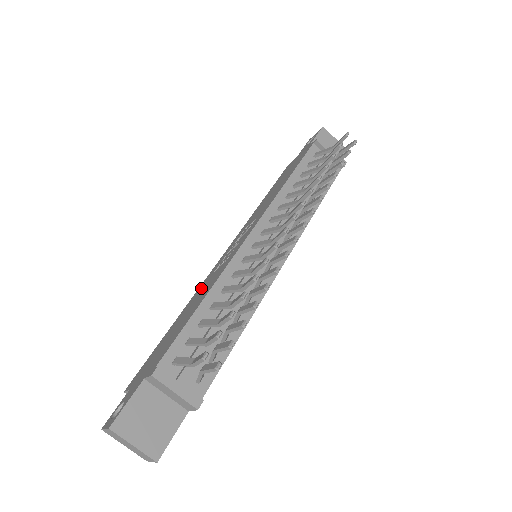
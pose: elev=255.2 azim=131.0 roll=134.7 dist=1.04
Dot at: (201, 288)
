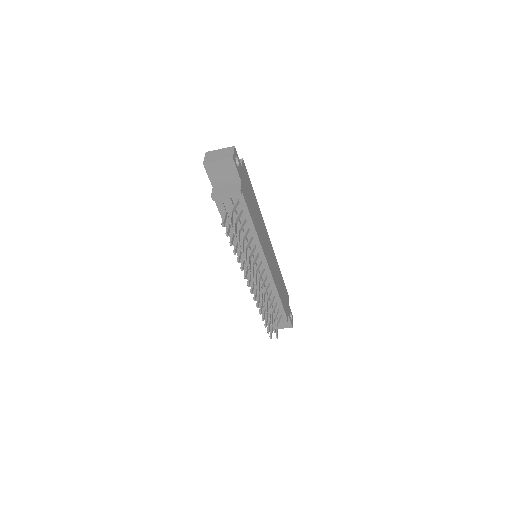
Dot at: occluded
